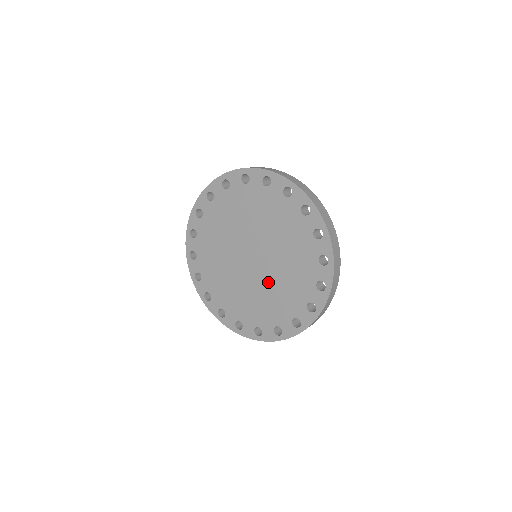
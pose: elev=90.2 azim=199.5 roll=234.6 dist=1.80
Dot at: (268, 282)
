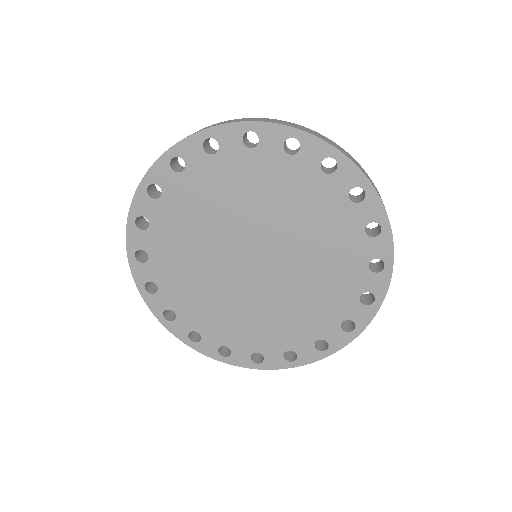
Dot at: (268, 299)
